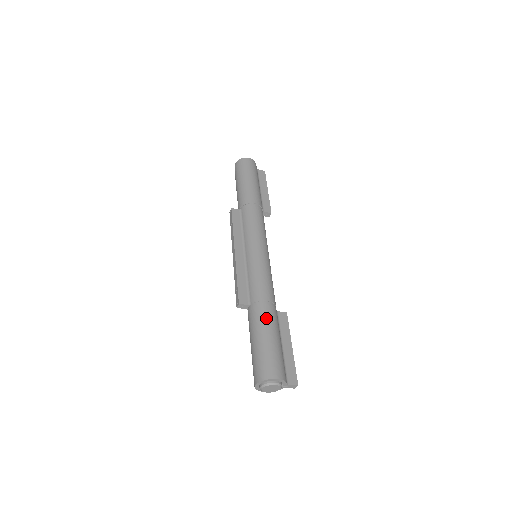
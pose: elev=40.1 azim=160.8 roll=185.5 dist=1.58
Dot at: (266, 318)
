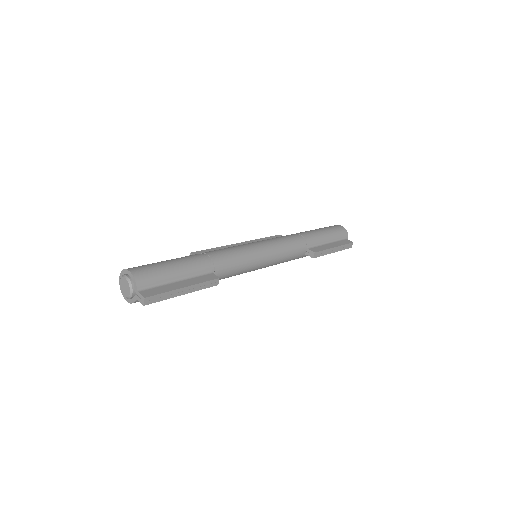
Dot at: (188, 257)
